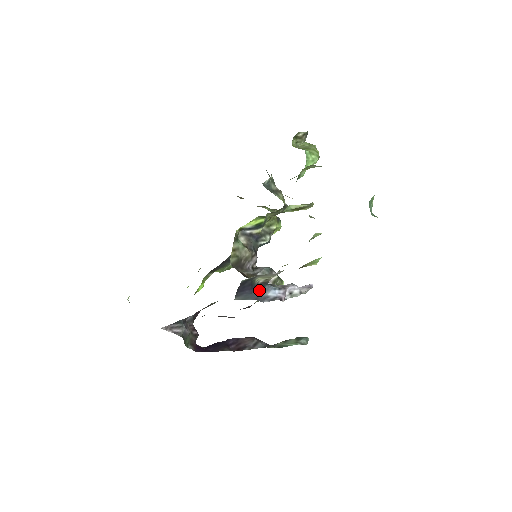
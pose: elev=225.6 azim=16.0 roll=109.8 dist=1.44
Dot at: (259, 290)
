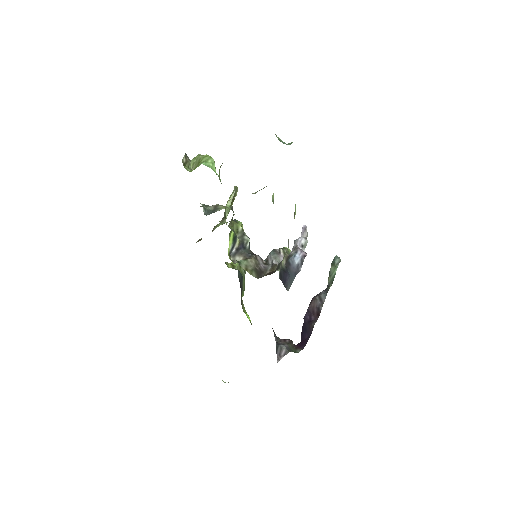
Dot at: (290, 268)
